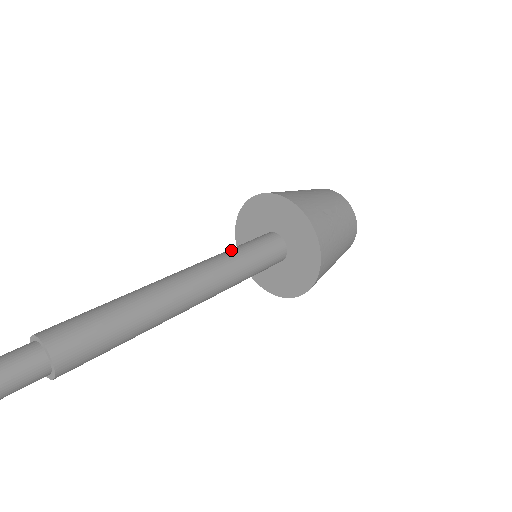
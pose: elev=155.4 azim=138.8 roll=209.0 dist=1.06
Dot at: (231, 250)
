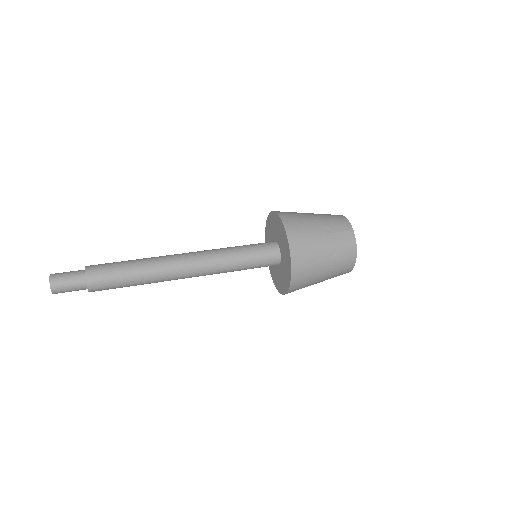
Dot at: (233, 251)
